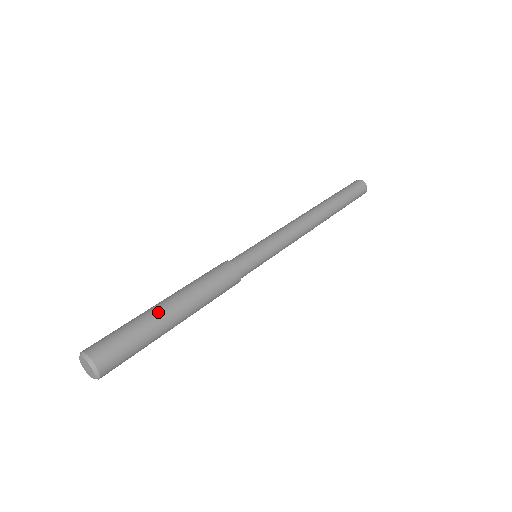
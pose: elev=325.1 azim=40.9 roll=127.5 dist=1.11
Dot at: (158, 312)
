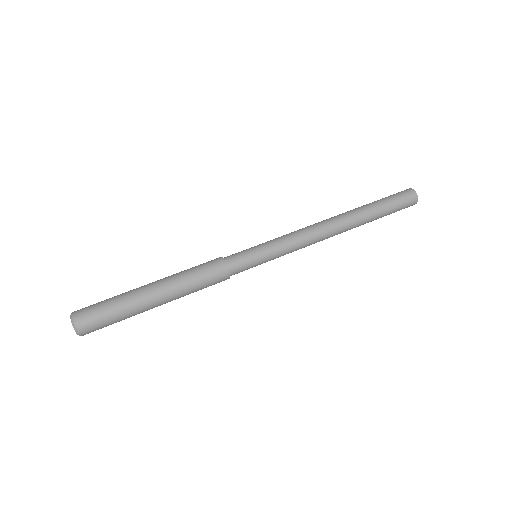
Dot at: (141, 298)
